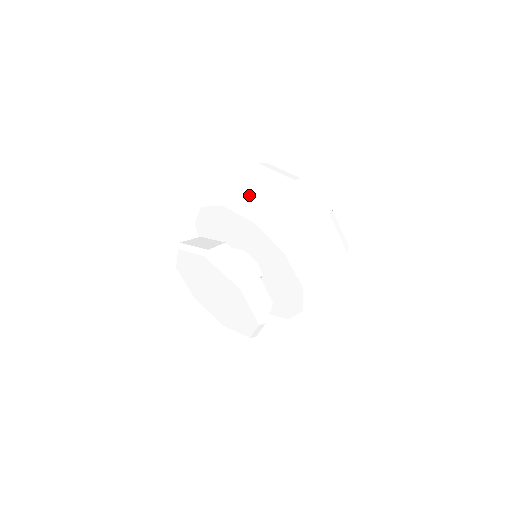
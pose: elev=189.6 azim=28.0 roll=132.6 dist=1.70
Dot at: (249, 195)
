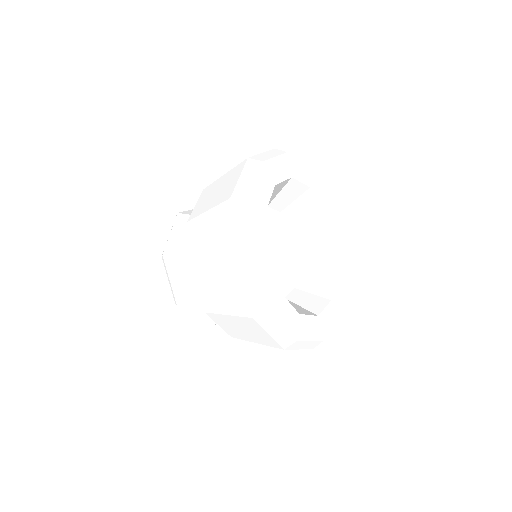
Dot at: (202, 233)
